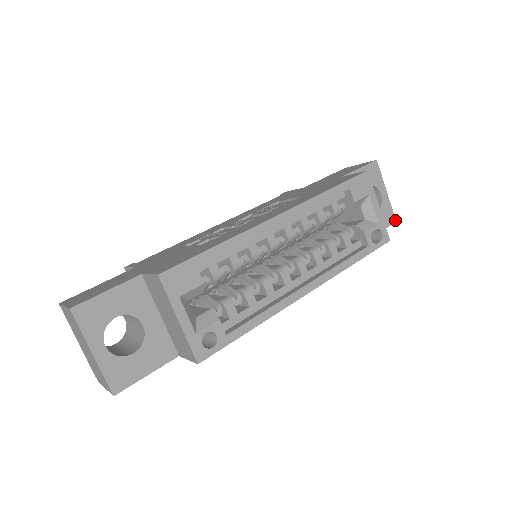
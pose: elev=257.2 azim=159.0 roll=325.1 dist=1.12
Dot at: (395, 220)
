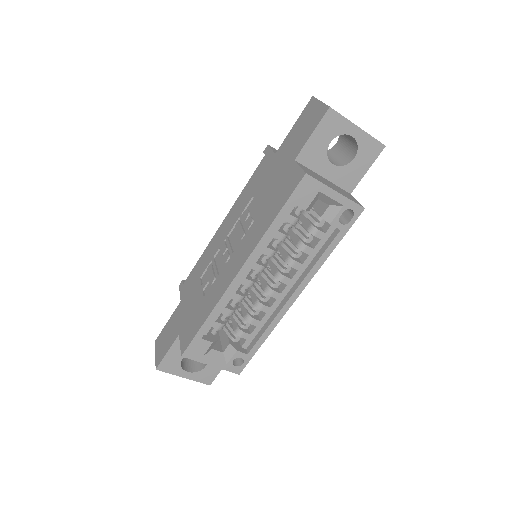
Dot at: (383, 145)
